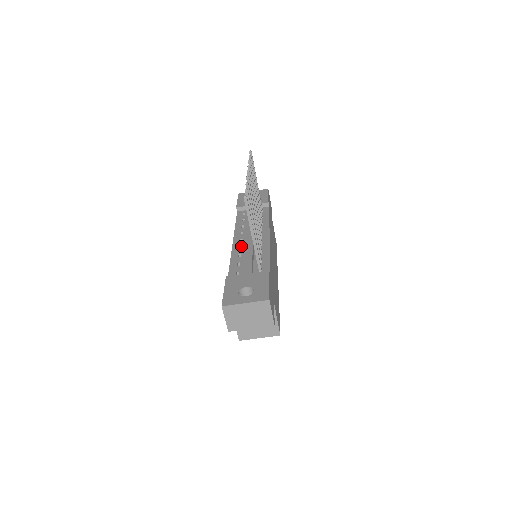
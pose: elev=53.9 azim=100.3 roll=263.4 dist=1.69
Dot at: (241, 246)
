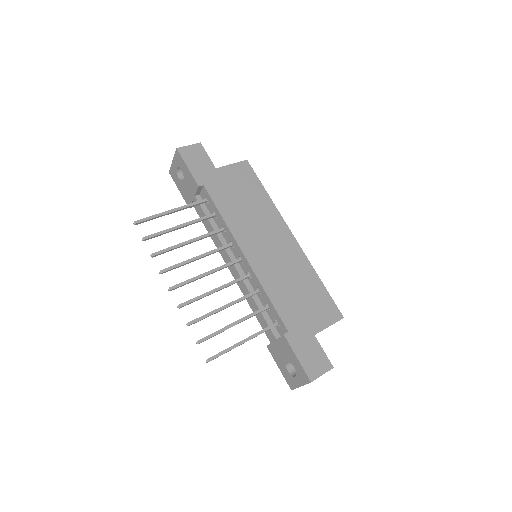
Dot at: occluded
